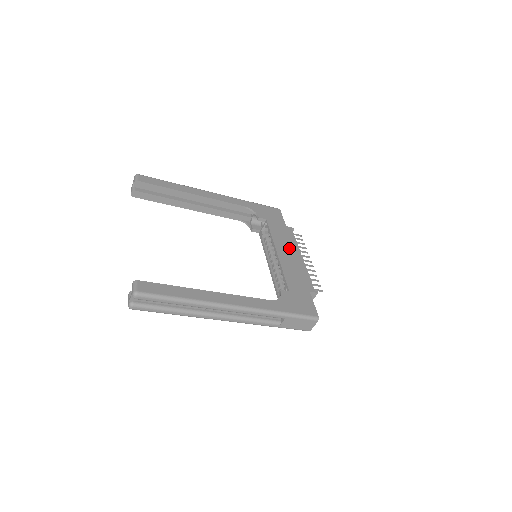
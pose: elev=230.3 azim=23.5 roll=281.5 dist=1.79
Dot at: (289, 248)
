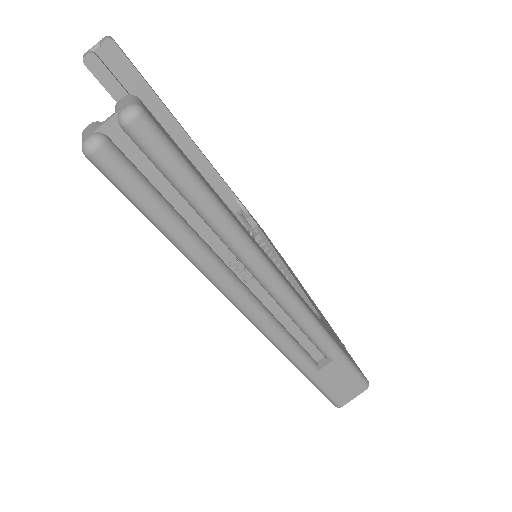
Dot at: occluded
